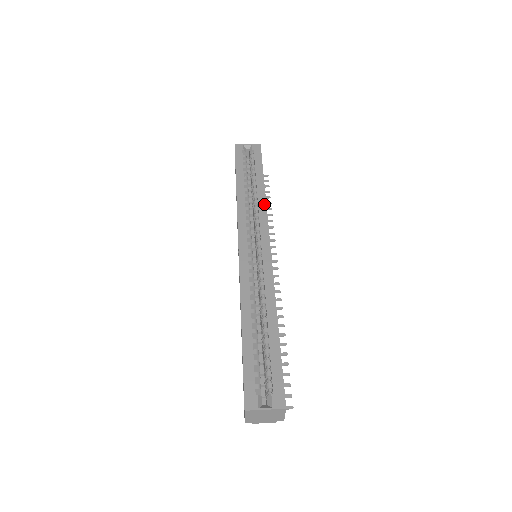
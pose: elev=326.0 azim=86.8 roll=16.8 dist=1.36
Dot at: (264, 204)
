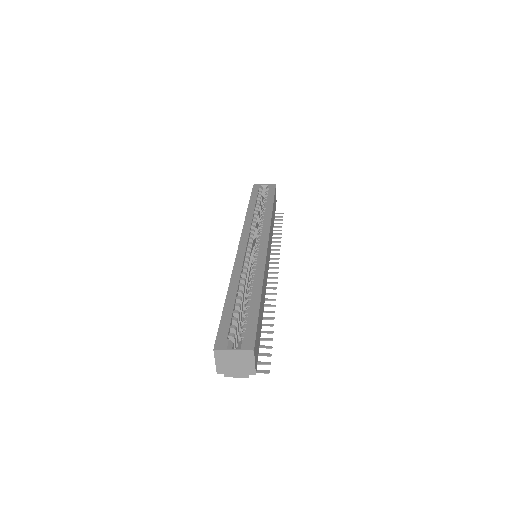
Dot at: (269, 218)
